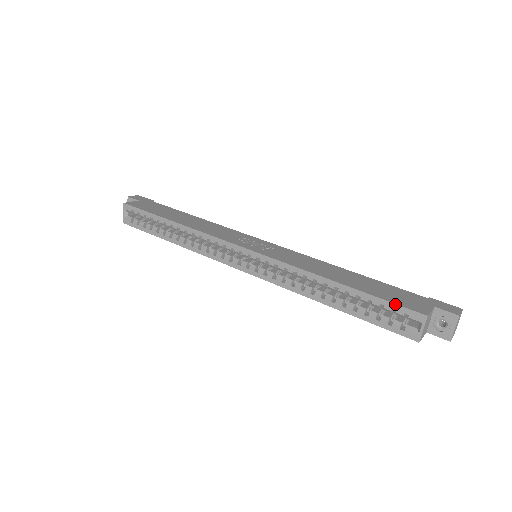
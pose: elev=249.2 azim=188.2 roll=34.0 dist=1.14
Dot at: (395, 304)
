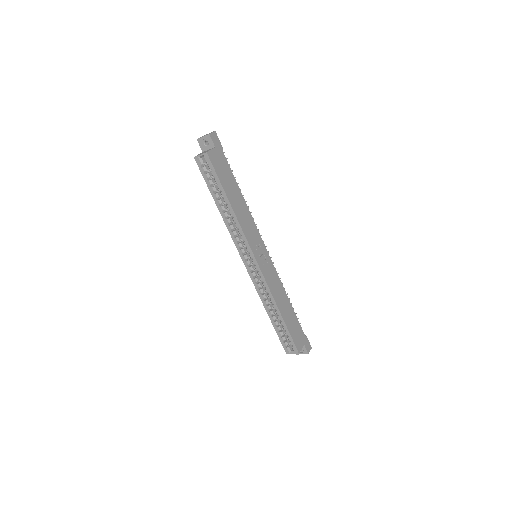
Dot at: (293, 341)
